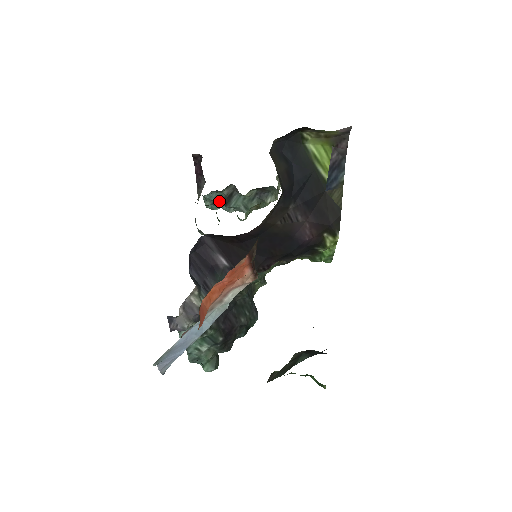
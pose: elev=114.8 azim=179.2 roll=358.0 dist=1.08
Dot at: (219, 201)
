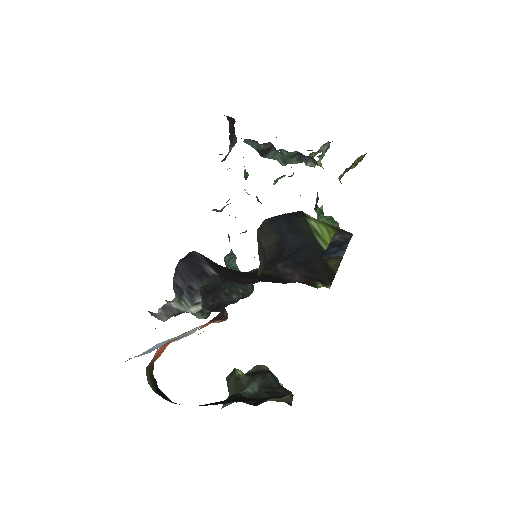
Dot at: (256, 149)
